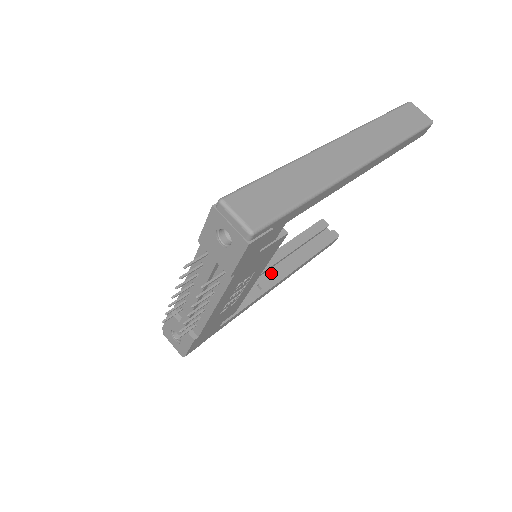
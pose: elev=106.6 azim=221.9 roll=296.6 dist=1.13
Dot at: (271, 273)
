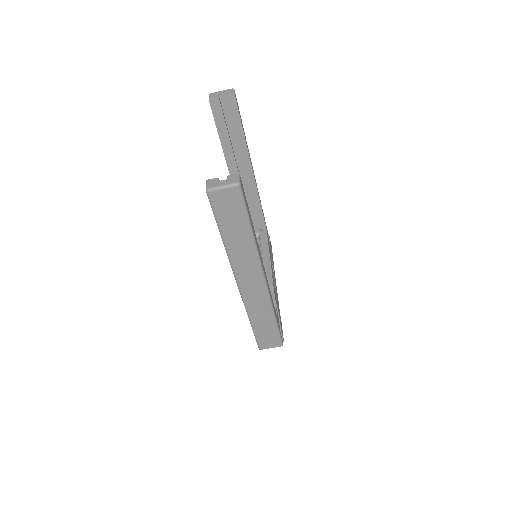
Dot at: (243, 175)
